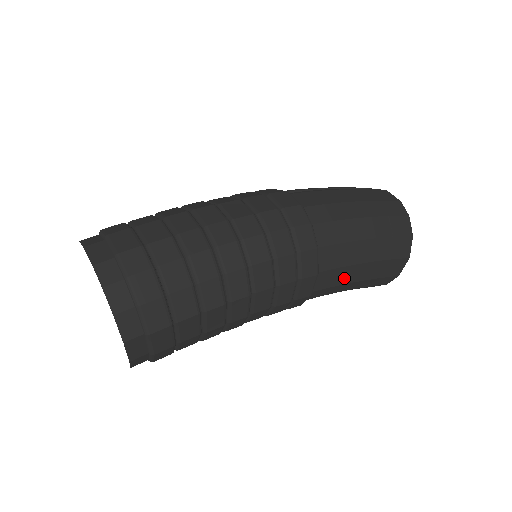
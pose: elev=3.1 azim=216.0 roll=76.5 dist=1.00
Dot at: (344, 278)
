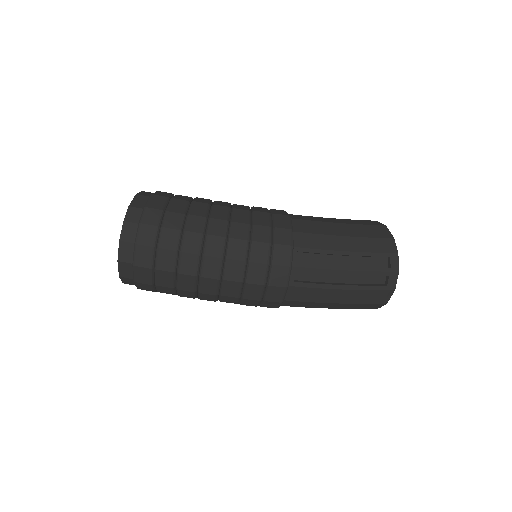
Dot at: occluded
